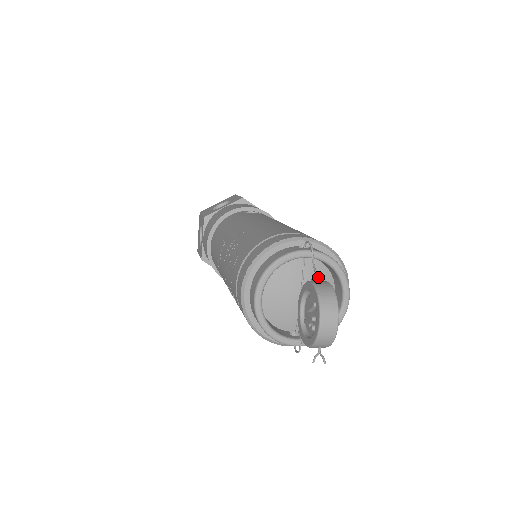
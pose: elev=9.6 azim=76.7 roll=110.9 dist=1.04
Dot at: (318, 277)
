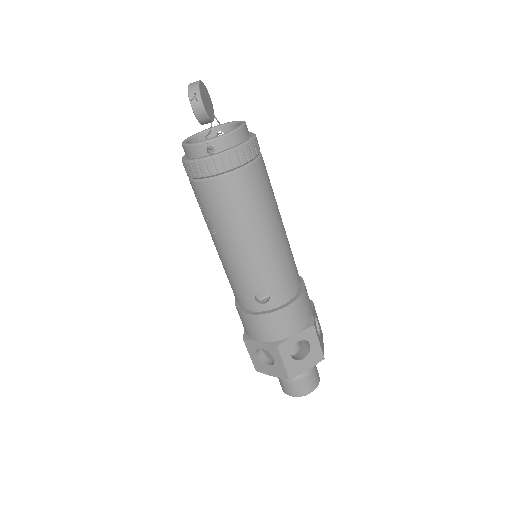
Dot at: occluded
